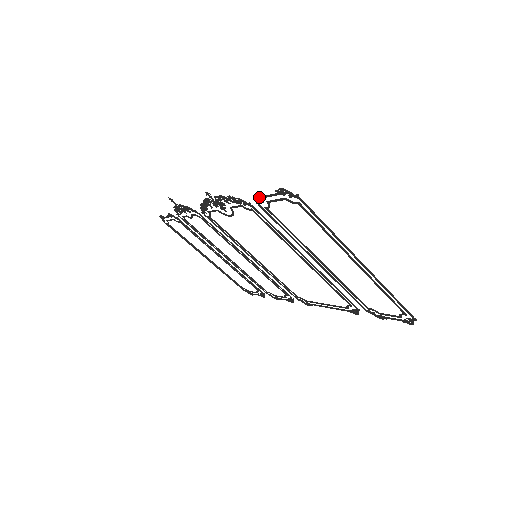
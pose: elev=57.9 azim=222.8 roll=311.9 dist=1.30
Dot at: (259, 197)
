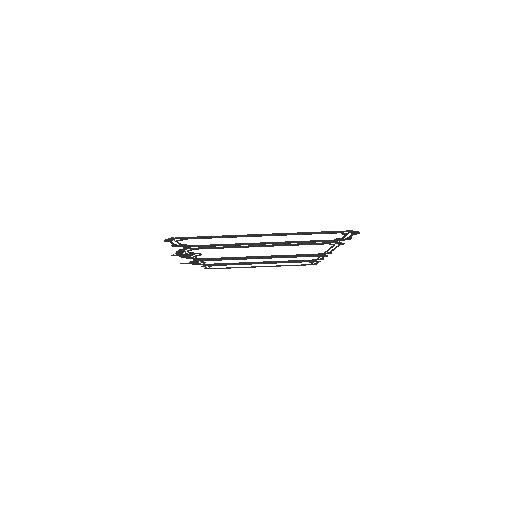
Dot at: (175, 246)
